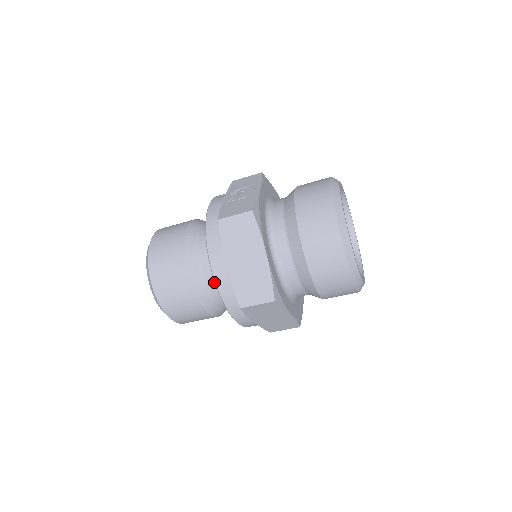
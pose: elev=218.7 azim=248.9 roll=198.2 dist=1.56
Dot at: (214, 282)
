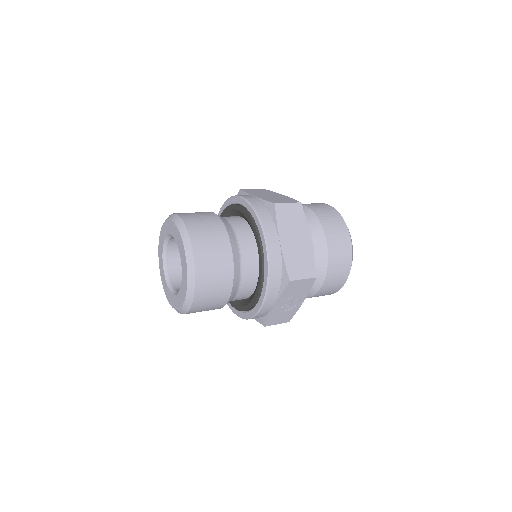
Dot at: occluded
